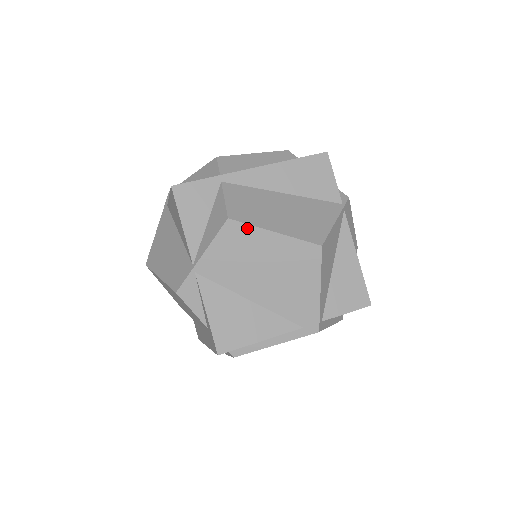
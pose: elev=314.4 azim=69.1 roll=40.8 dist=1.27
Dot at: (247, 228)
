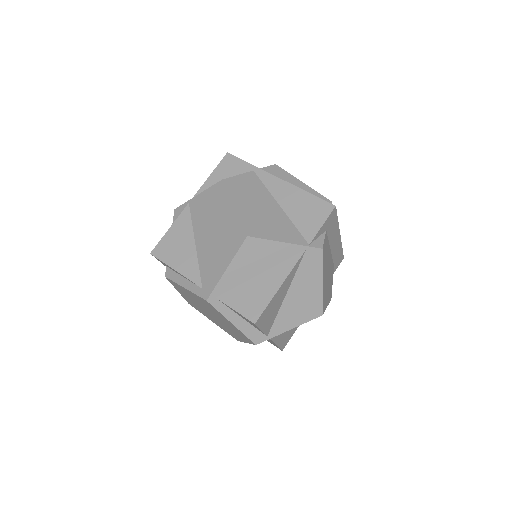
Dot at: (225, 193)
